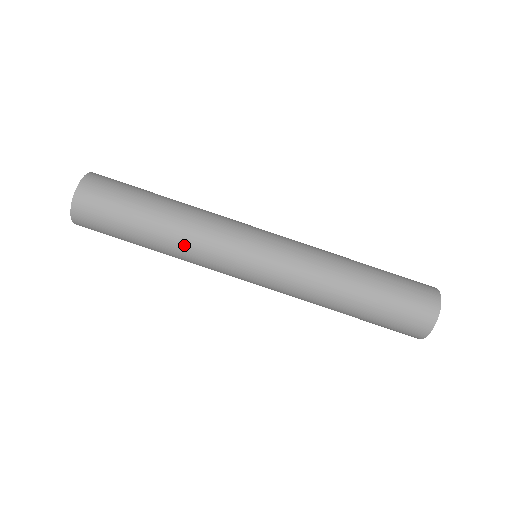
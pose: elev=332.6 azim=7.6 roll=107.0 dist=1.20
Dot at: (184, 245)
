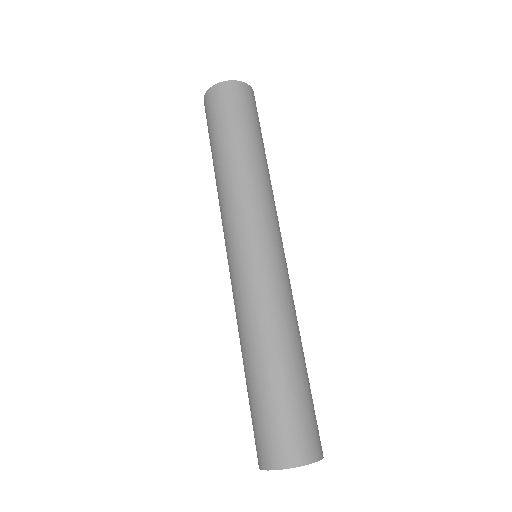
Dot at: (220, 190)
